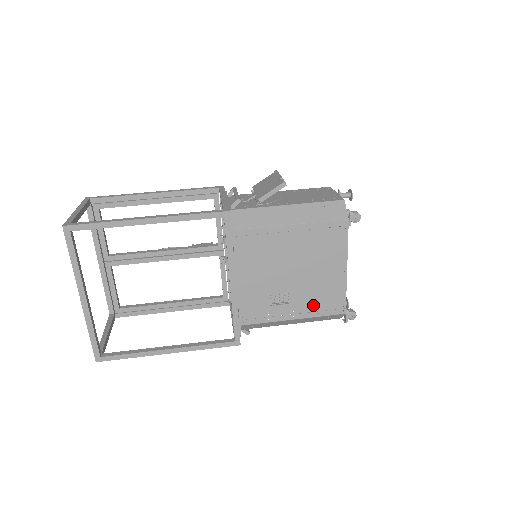
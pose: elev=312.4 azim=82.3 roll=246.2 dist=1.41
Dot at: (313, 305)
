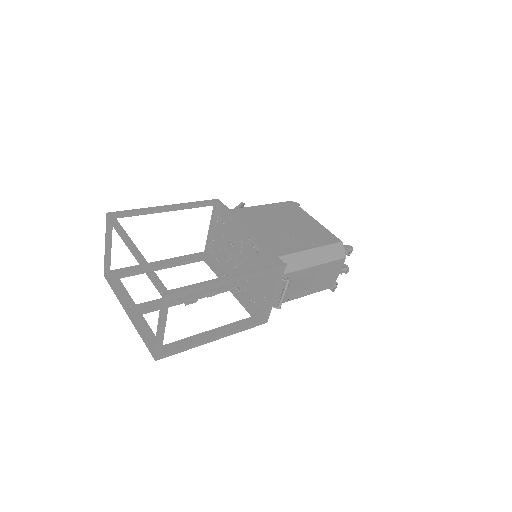
Dot at: (315, 240)
